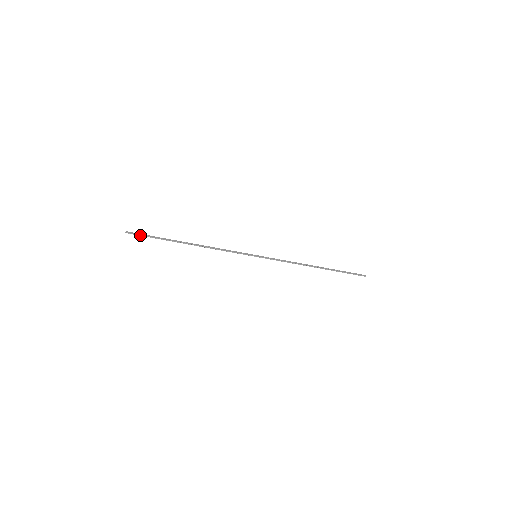
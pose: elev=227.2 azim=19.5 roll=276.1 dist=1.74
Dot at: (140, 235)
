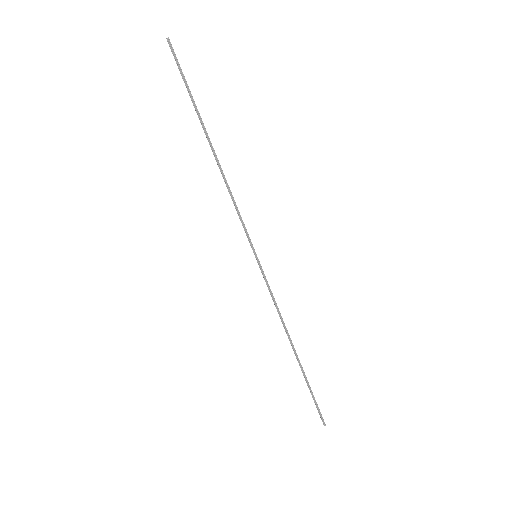
Dot at: (178, 63)
